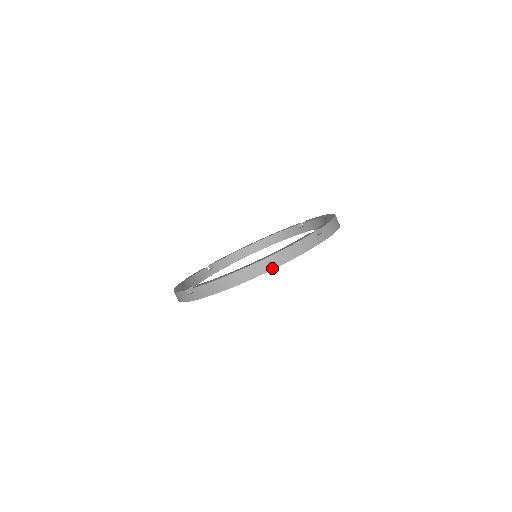
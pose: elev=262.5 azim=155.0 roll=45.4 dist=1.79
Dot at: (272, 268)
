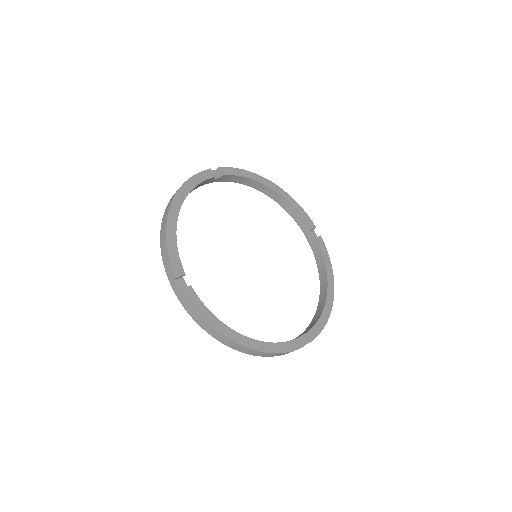
Dot at: (249, 354)
